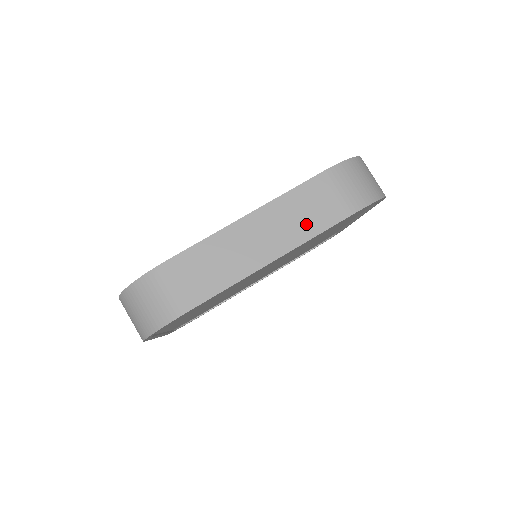
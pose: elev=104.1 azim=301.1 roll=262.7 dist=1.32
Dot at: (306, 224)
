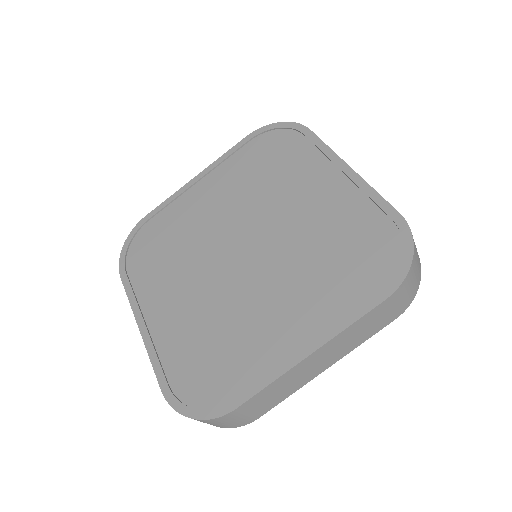
Dot at: (359, 339)
